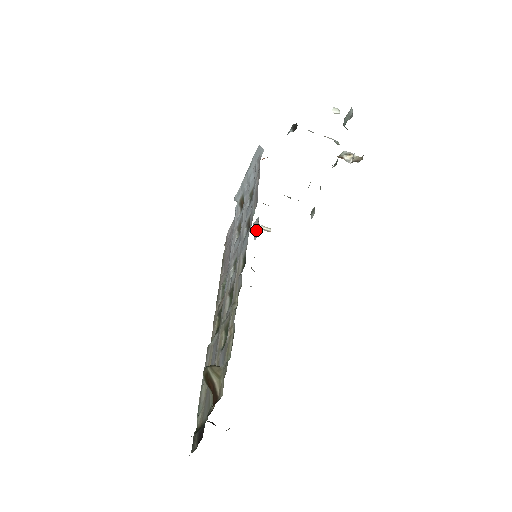
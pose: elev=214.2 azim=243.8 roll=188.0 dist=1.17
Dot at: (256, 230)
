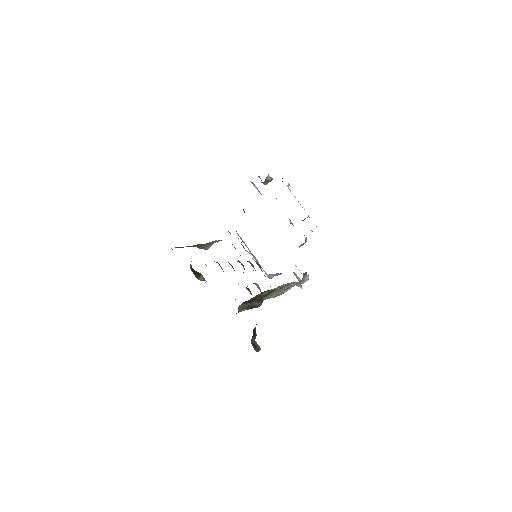
Dot at: (299, 279)
